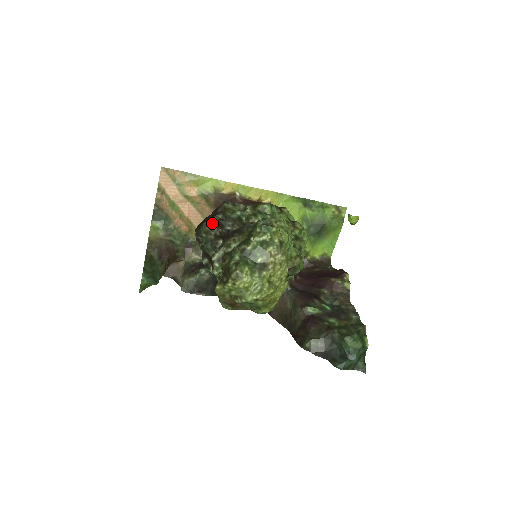
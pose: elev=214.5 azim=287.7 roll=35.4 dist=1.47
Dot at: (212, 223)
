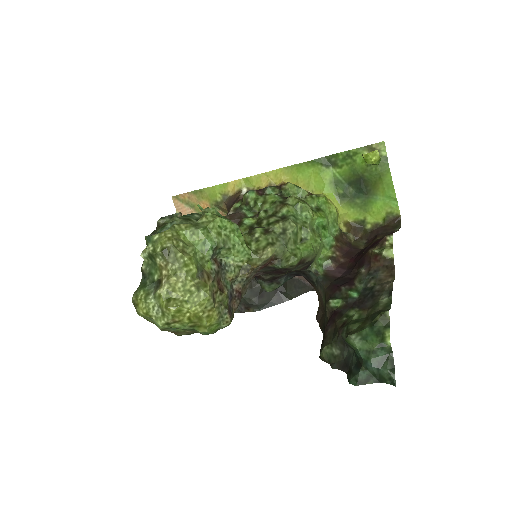
Dot at: occluded
